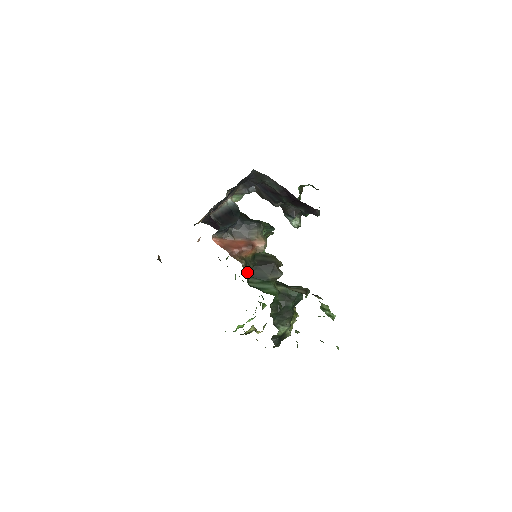
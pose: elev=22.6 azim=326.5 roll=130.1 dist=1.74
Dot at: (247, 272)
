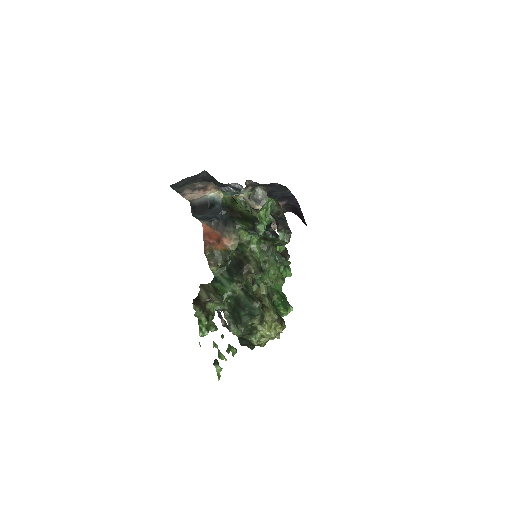
Dot at: (213, 263)
